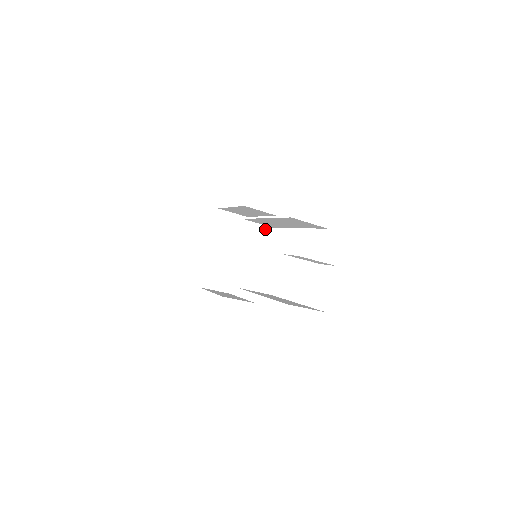
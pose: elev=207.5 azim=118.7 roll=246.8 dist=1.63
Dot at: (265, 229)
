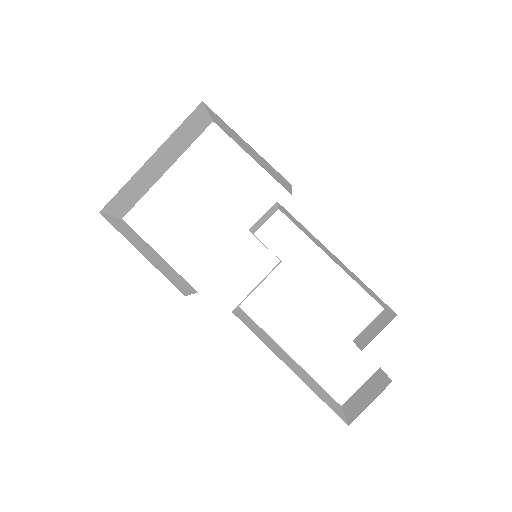
Dot at: (274, 211)
